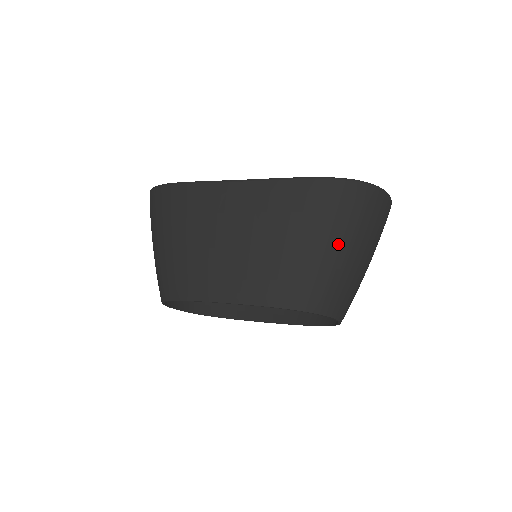
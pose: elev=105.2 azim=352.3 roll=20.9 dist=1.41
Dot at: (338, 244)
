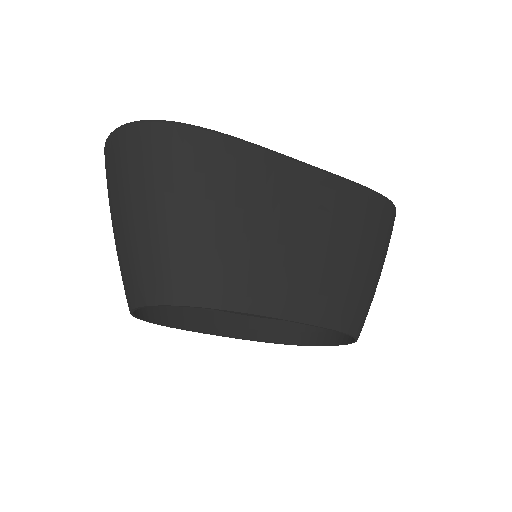
Dot at: (381, 268)
